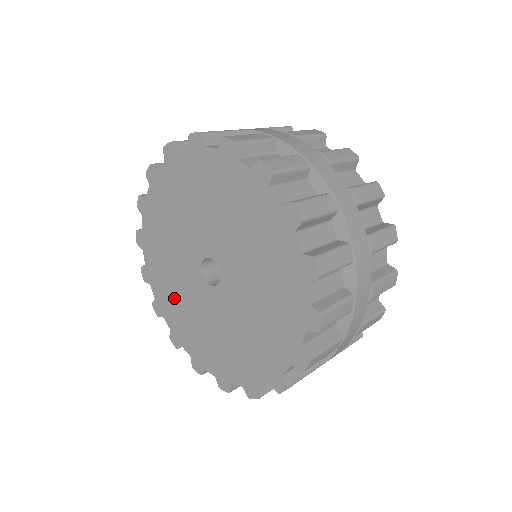
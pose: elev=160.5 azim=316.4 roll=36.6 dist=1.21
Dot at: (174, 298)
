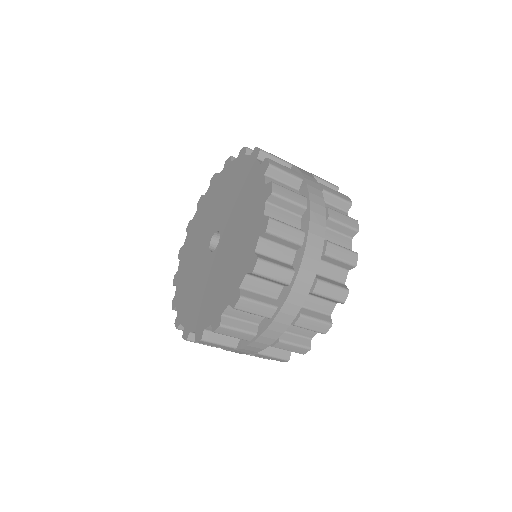
Dot at: (205, 300)
